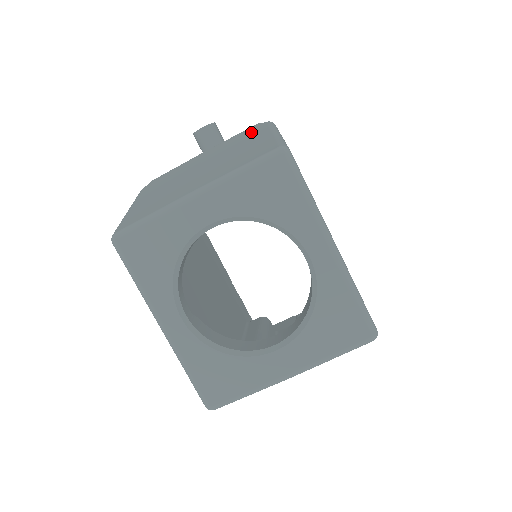
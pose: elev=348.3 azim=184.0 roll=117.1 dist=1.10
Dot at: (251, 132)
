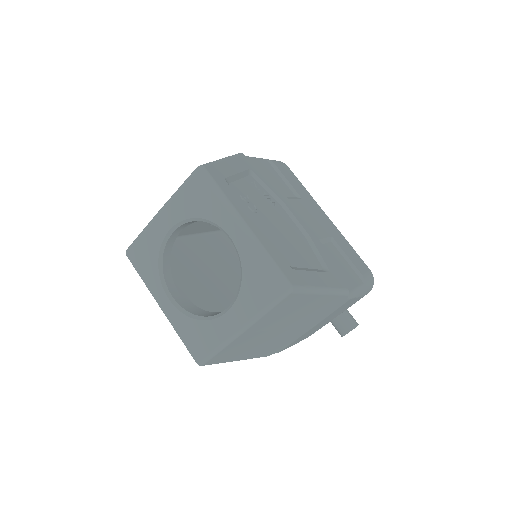
Dot at: occluded
